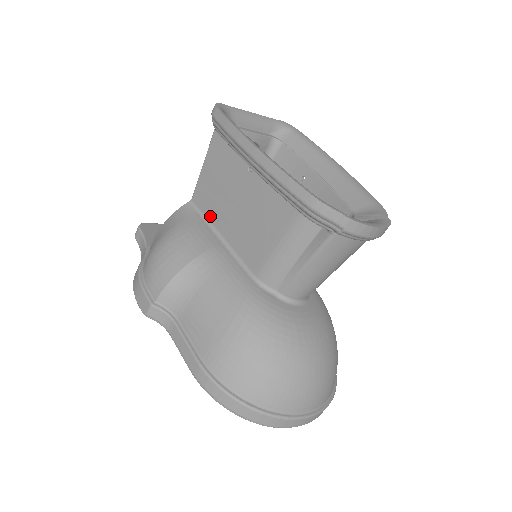
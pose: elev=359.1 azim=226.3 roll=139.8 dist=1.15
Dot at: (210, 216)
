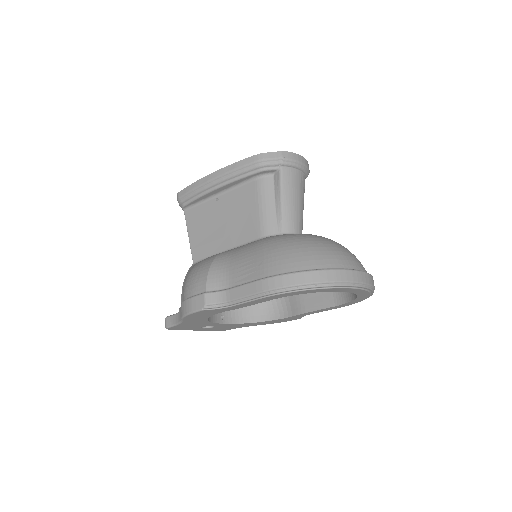
Dot at: (211, 252)
